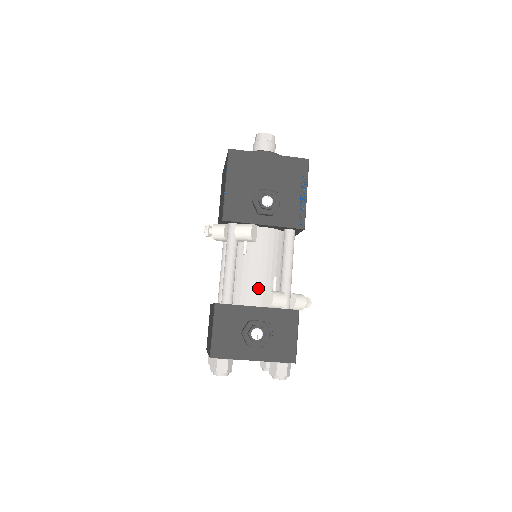
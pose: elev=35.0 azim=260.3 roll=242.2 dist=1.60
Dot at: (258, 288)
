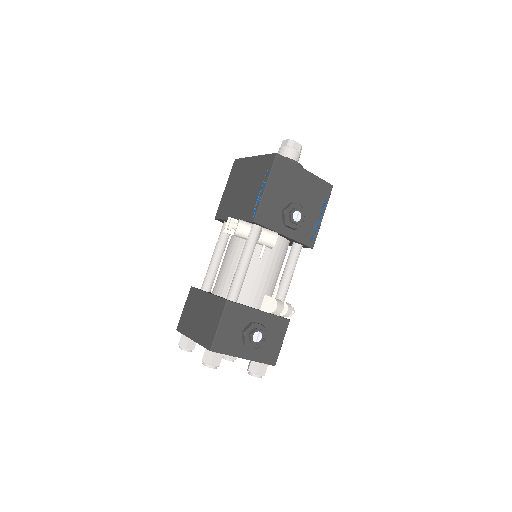
Dot at: (261, 292)
